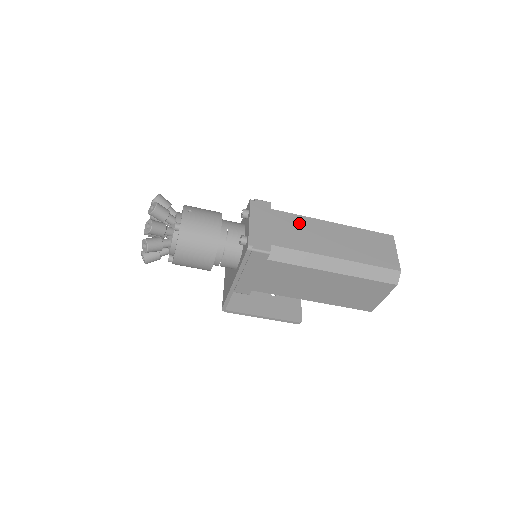
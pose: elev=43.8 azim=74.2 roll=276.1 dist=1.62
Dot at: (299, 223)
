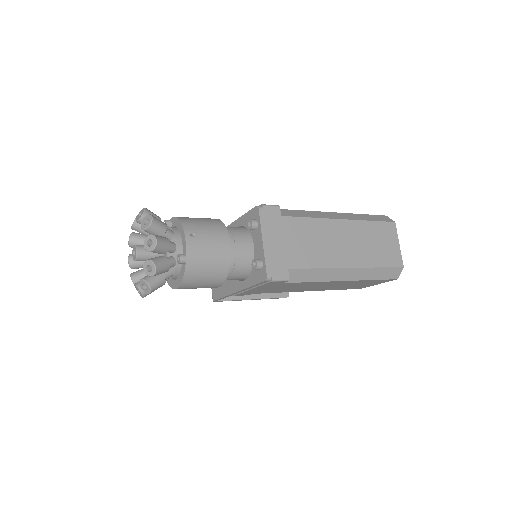
Dot at: (311, 230)
